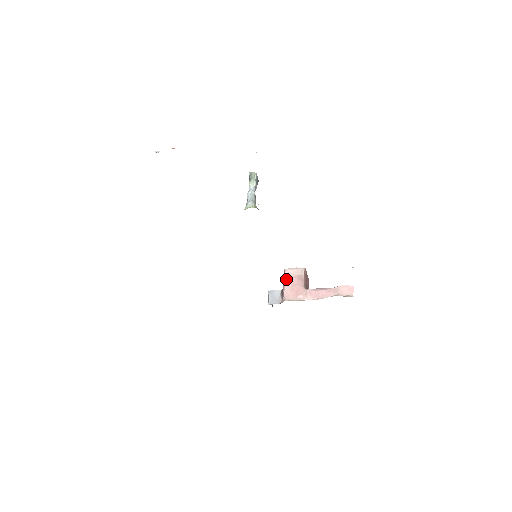
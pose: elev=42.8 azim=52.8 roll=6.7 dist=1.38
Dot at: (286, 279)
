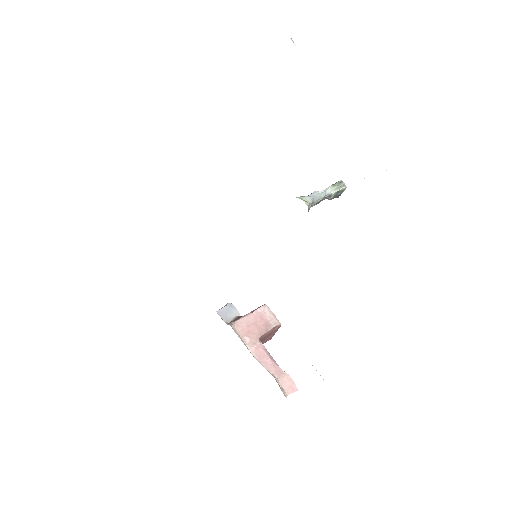
Dot at: (256, 312)
